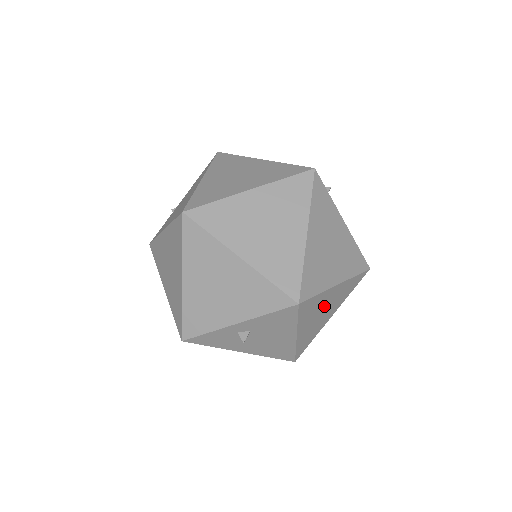
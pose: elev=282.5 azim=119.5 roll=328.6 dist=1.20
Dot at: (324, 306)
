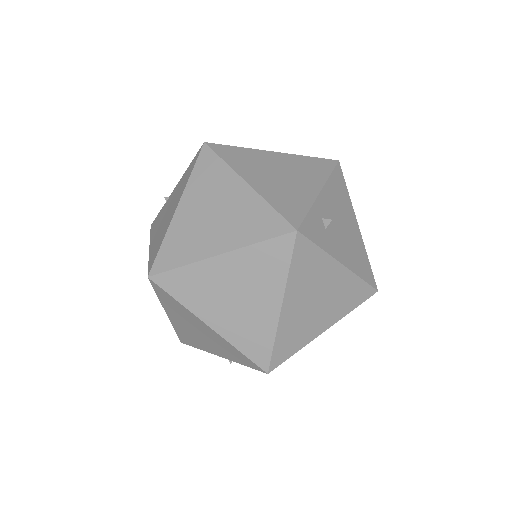
Dot at: occluded
